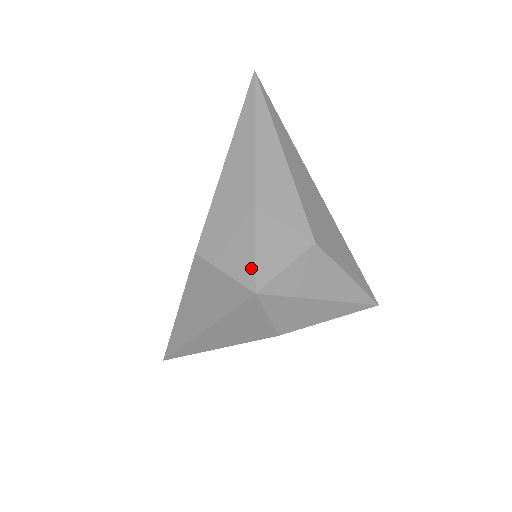
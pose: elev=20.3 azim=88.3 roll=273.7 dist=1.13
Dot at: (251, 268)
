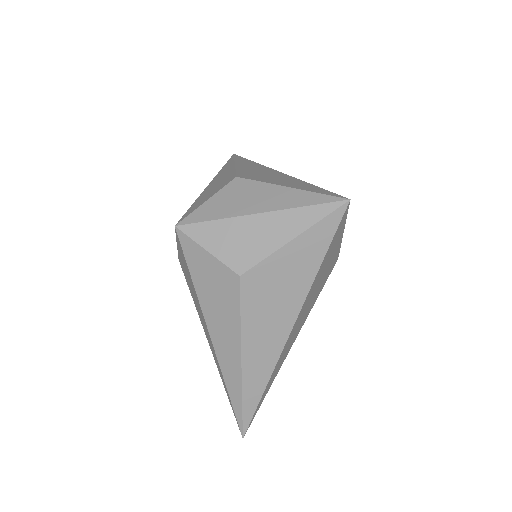
Dot at: occluded
